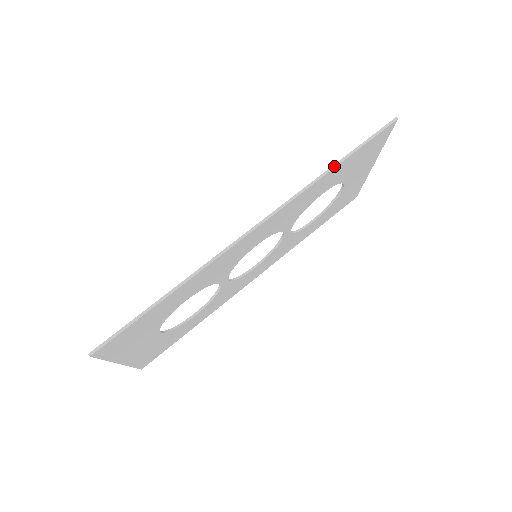
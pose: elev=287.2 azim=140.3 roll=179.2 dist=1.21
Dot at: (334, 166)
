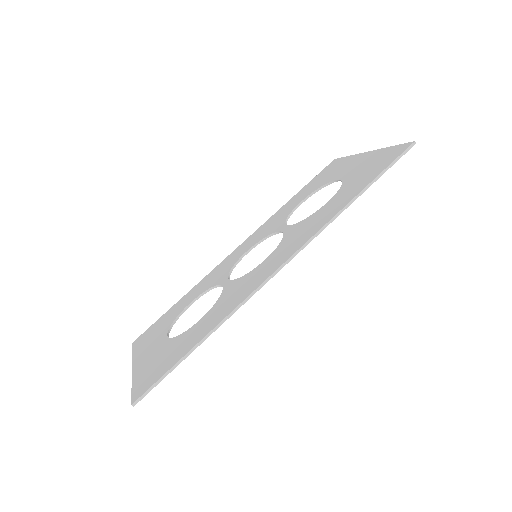
Dot at: (354, 199)
